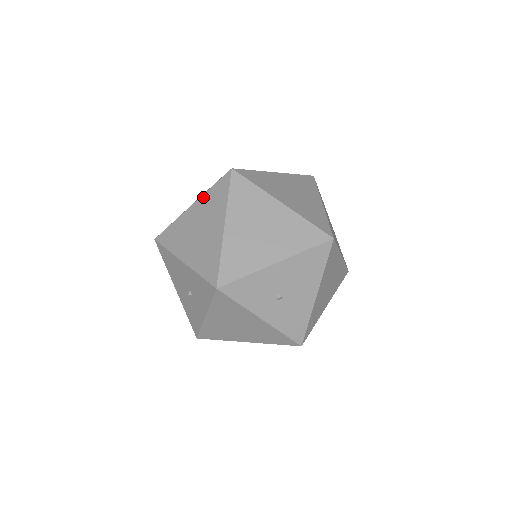
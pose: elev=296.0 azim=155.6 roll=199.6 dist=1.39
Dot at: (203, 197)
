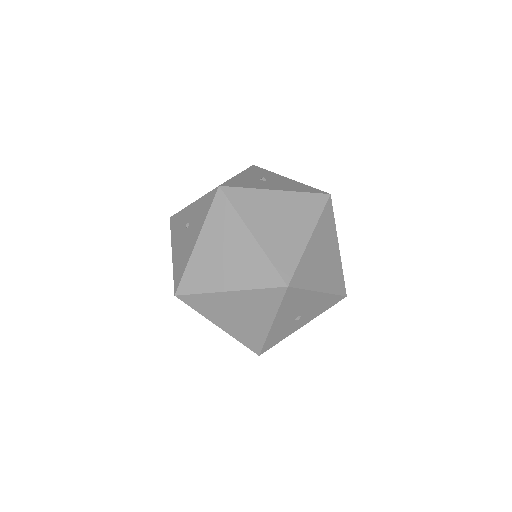
Dot at: occluded
